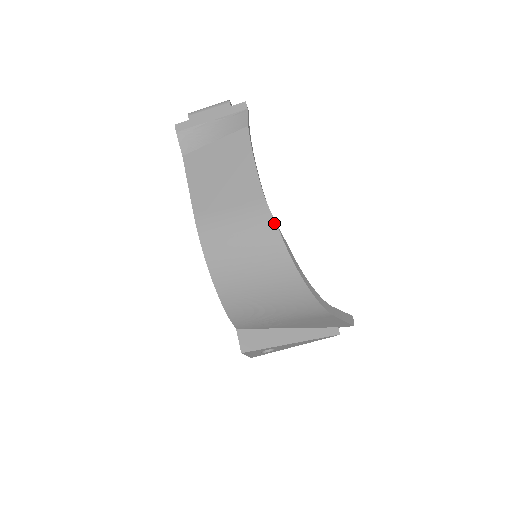
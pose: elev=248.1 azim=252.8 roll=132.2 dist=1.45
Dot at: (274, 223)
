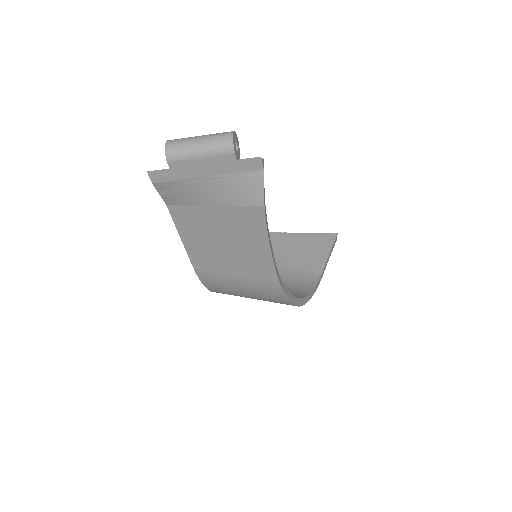
Dot at: (286, 297)
